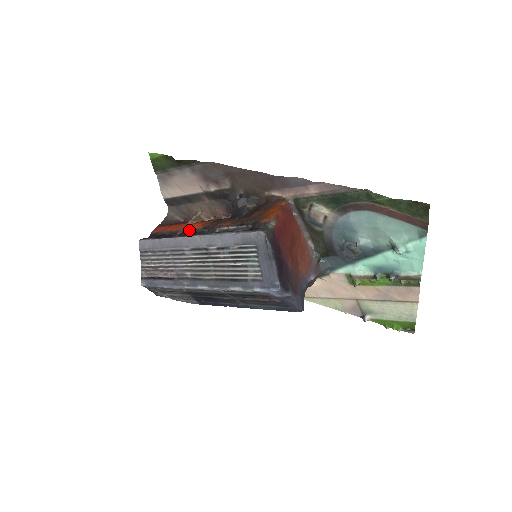
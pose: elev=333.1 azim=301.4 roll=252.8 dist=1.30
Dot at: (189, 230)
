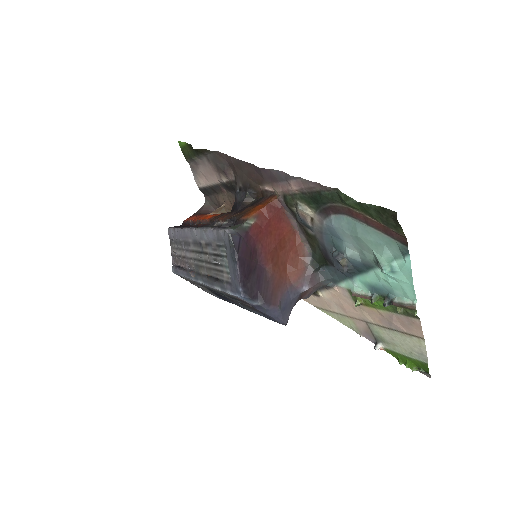
Dot at: (202, 222)
